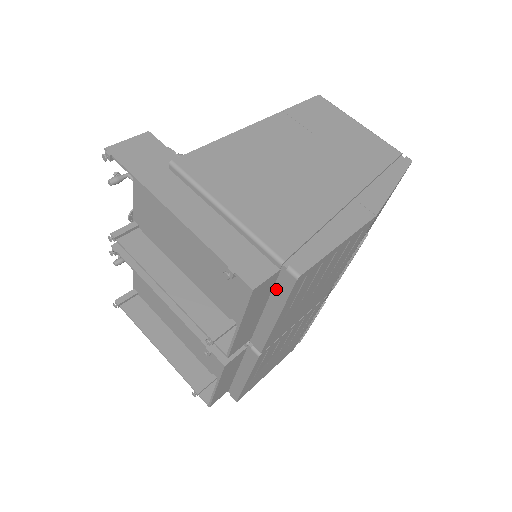
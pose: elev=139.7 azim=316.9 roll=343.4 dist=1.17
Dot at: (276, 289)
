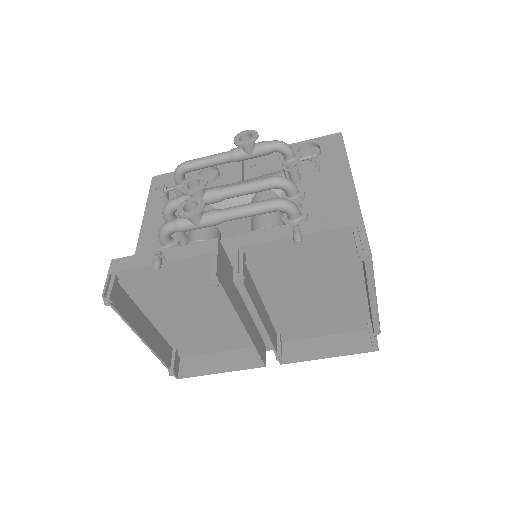
Dot at: (353, 332)
